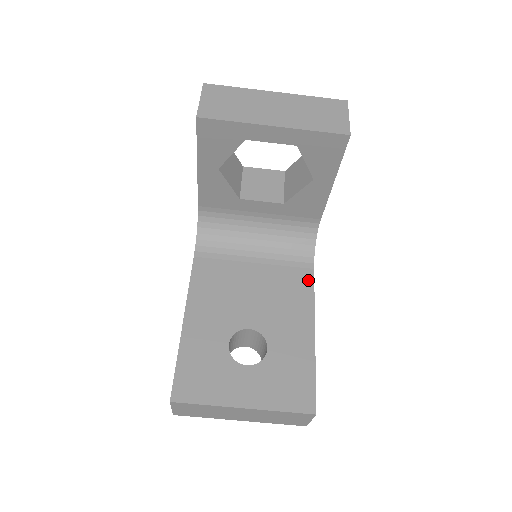
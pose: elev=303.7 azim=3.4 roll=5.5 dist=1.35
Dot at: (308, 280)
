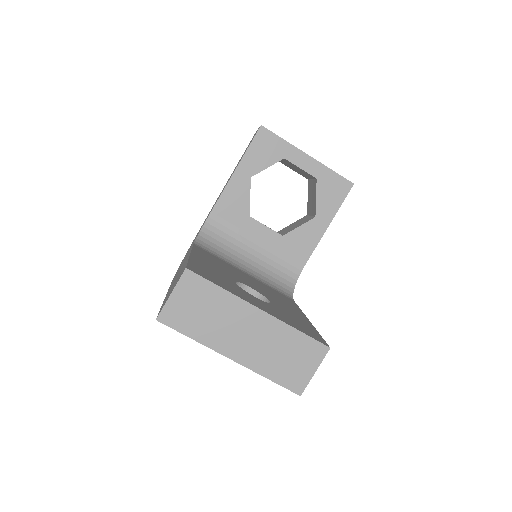
Dot at: (292, 301)
